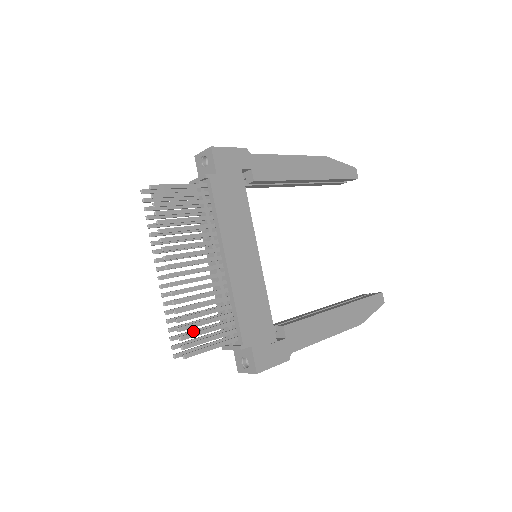
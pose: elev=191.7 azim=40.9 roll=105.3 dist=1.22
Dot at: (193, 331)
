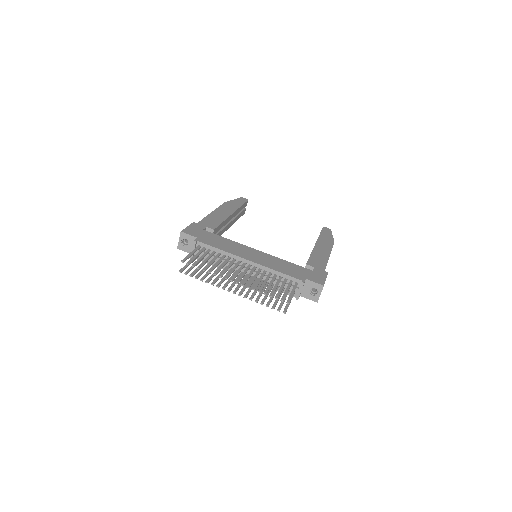
Dot at: (276, 299)
